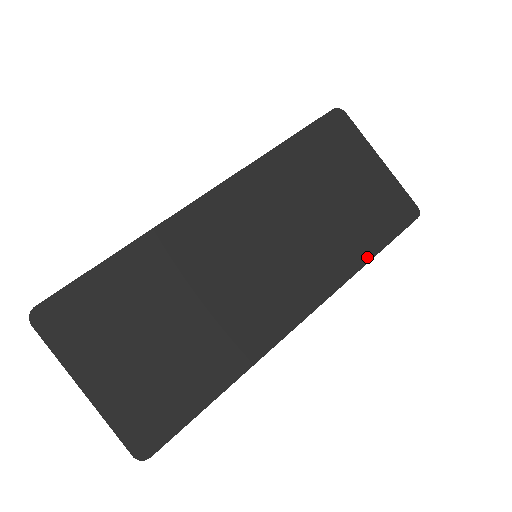
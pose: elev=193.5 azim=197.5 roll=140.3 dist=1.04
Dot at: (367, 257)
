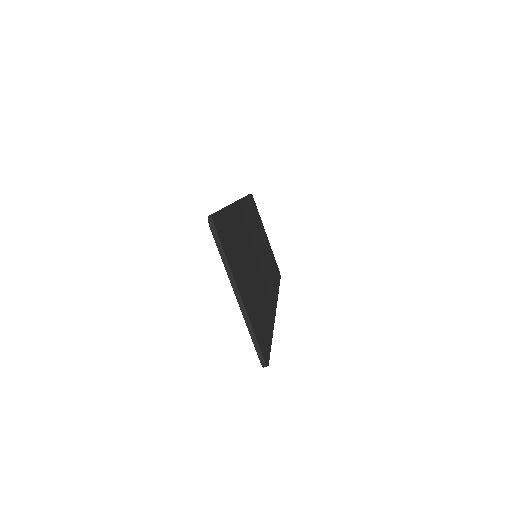
Dot at: (278, 286)
